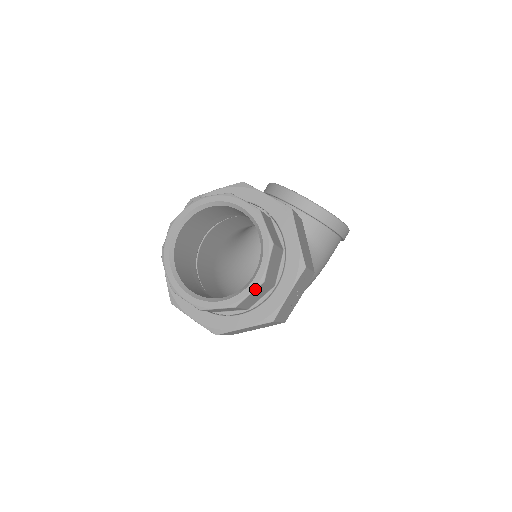
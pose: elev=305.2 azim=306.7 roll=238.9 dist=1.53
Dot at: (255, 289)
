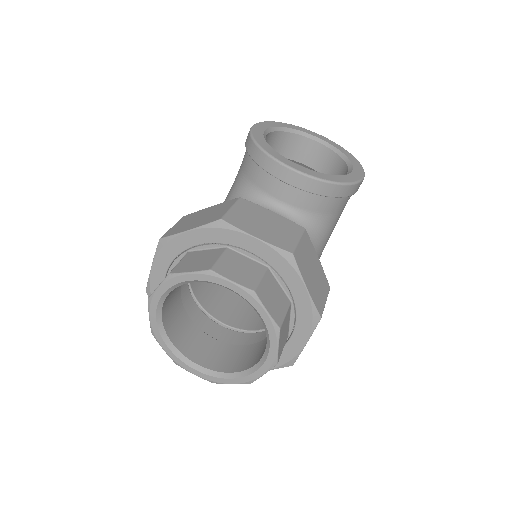
Dot at: occluded
